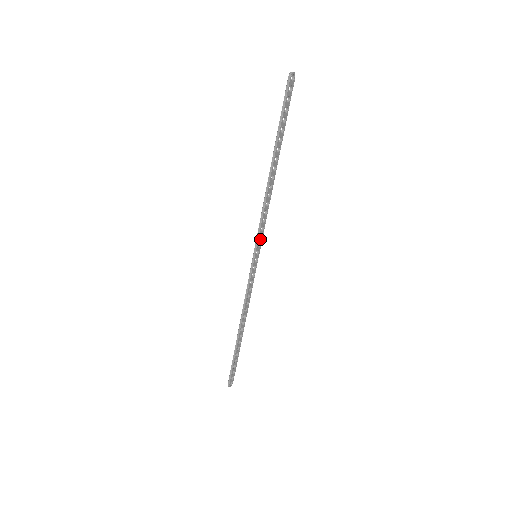
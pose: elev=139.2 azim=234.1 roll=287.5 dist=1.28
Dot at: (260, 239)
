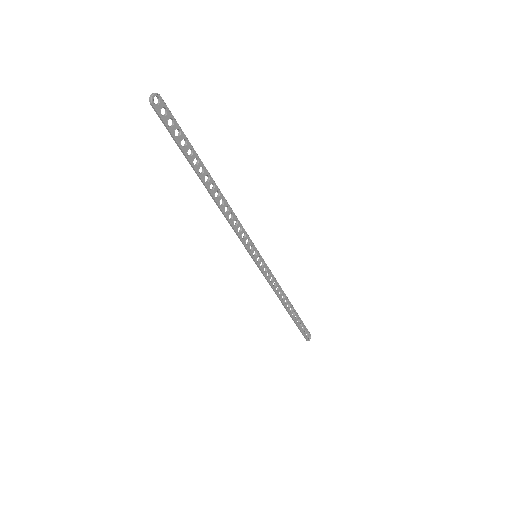
Dot at: (249, 243)
